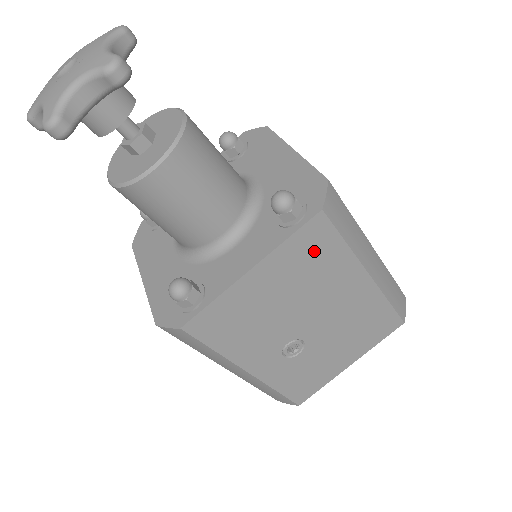
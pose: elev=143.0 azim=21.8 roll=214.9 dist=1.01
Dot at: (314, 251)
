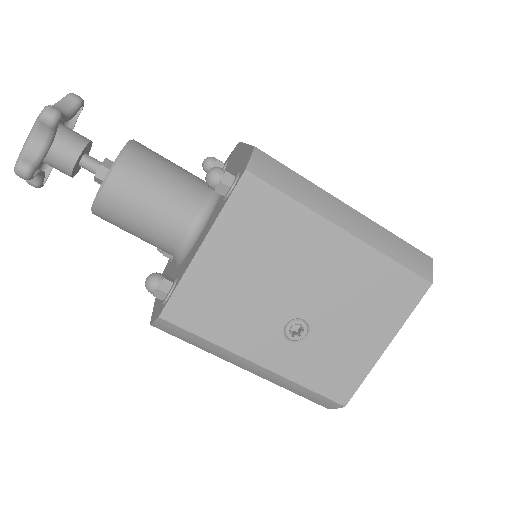
Dot at: (260, 214)
